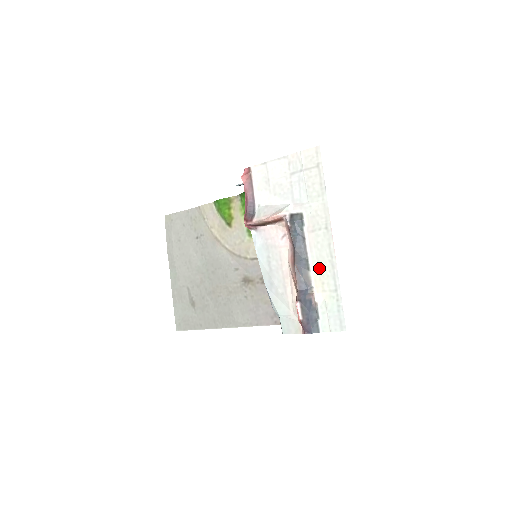
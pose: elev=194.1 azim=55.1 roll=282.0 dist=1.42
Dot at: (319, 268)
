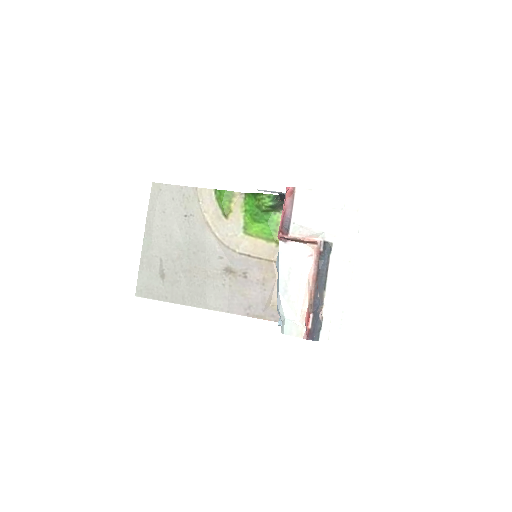
Dot at: (334, 291)
